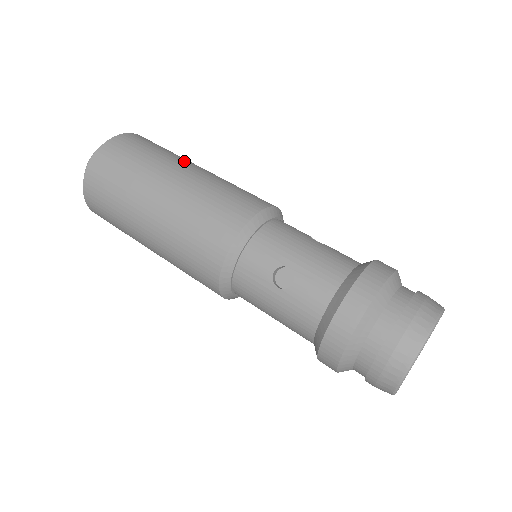
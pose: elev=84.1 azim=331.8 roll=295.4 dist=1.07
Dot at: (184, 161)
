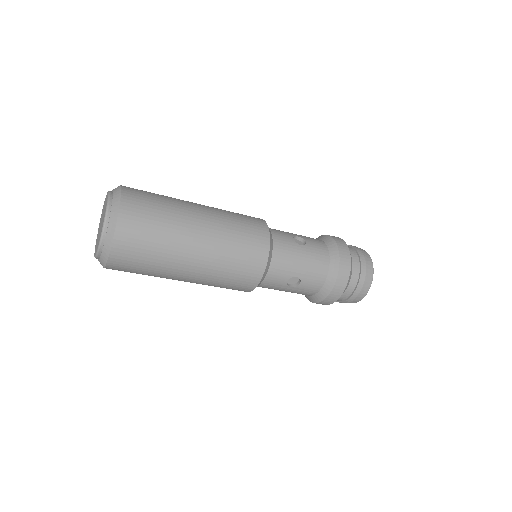
Dot at: (188, 218)
